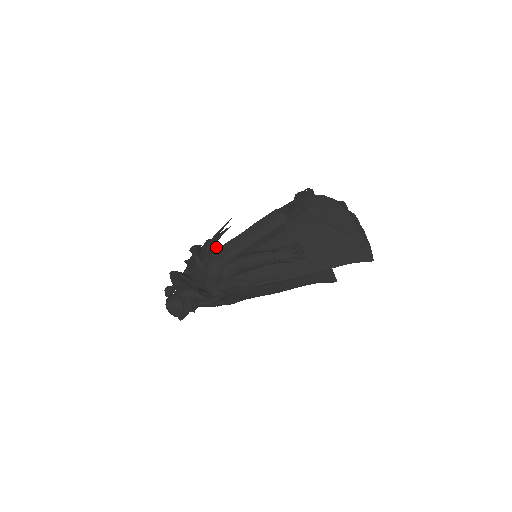
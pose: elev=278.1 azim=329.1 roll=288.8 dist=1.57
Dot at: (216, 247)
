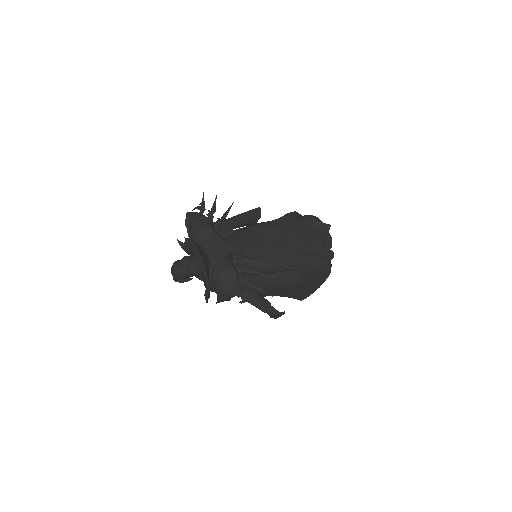
Dot at: occluded
